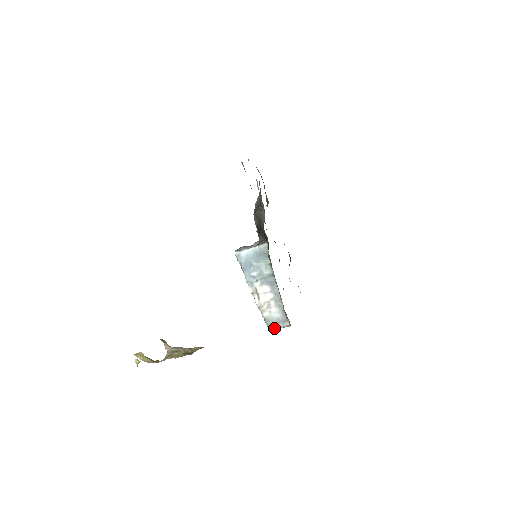
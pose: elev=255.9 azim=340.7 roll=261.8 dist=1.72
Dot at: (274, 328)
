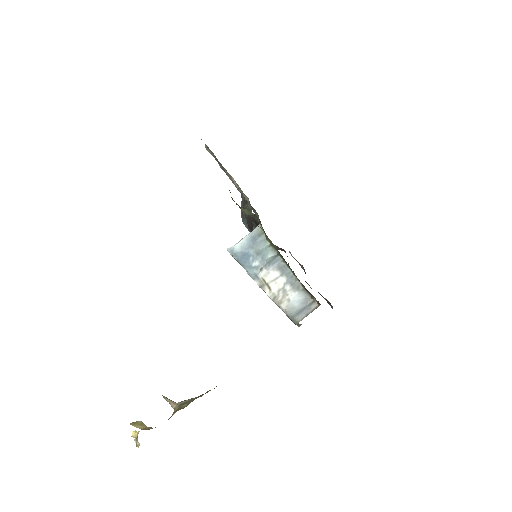
Dot at: (300, 318)
